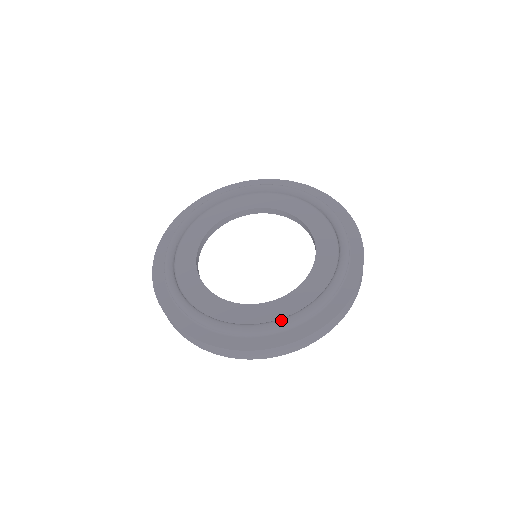
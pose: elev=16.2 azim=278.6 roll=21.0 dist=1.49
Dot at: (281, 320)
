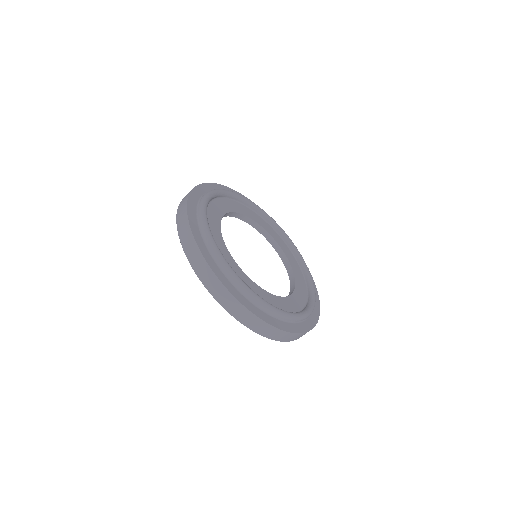
Dot at: (304, 312)
